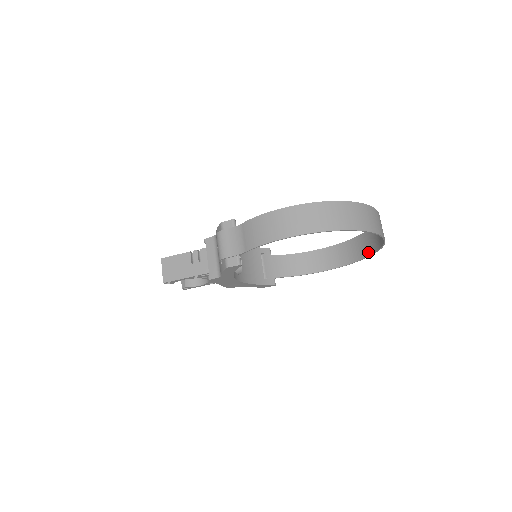
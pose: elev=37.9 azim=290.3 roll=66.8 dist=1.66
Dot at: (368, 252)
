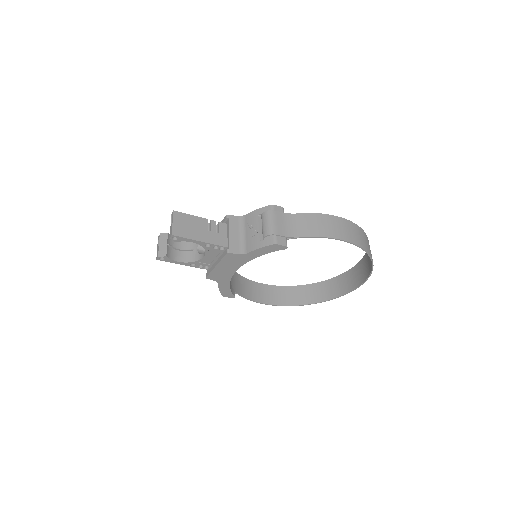
Dot at: (318, 299)
